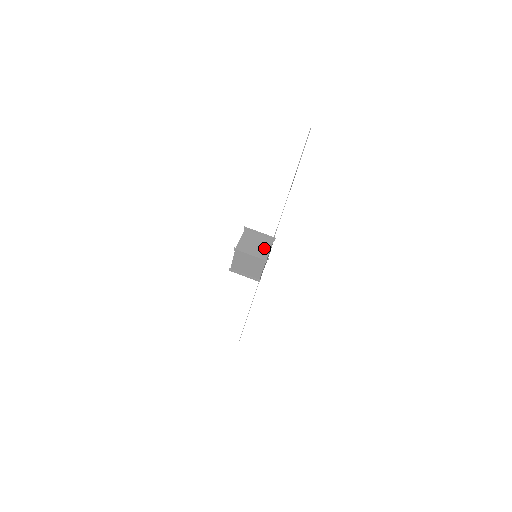
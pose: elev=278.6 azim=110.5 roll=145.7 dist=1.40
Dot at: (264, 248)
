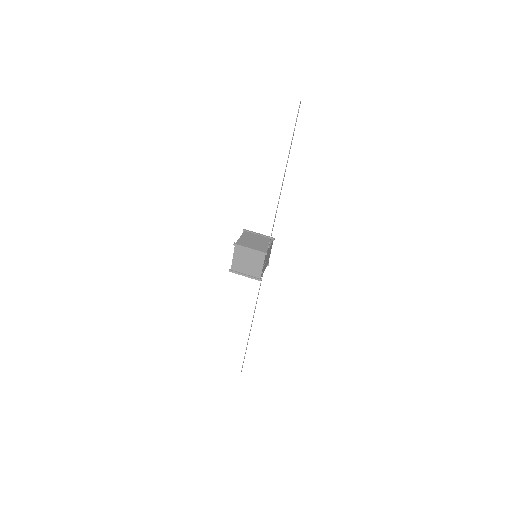
Dot at: (264, 244)
